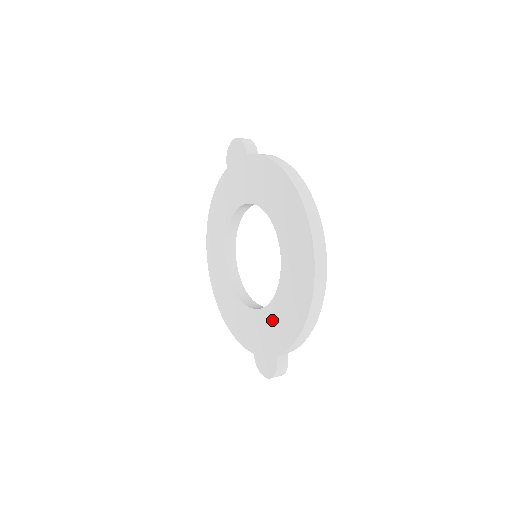
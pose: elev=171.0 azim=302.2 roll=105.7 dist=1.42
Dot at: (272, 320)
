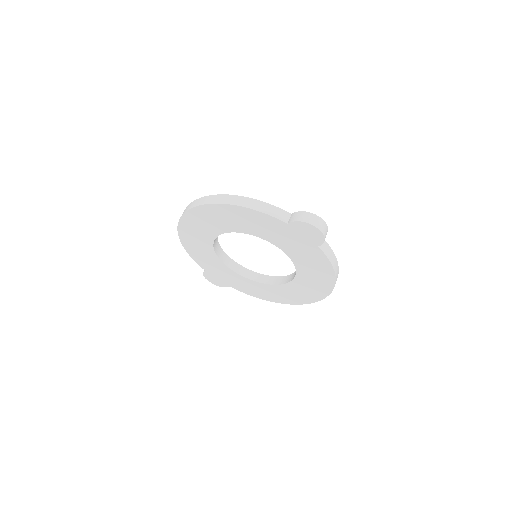
Dot at: (243, 282)
